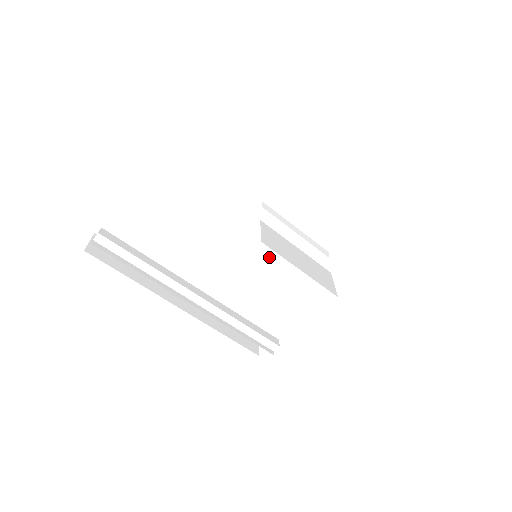
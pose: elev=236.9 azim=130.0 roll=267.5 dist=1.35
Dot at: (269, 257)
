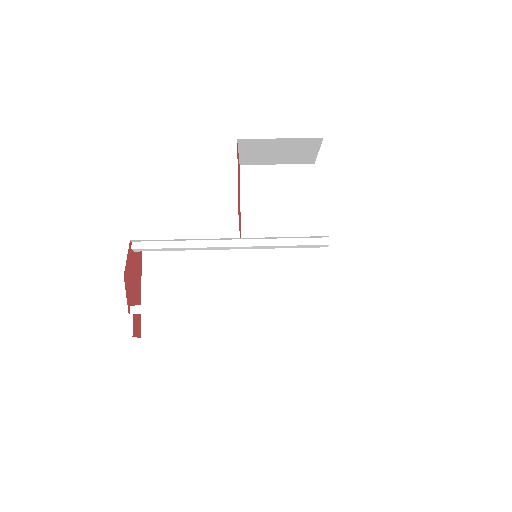
Dot at: (270, 257)
